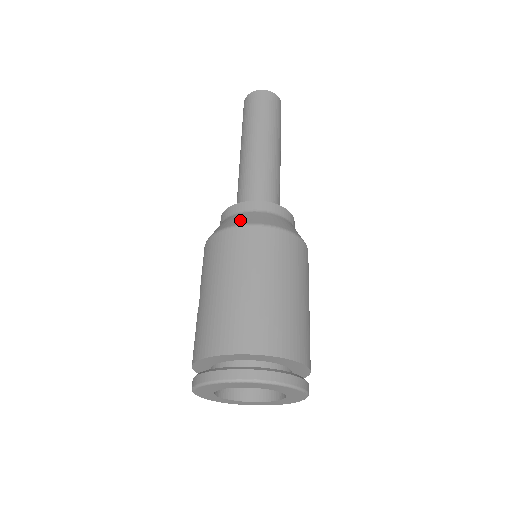
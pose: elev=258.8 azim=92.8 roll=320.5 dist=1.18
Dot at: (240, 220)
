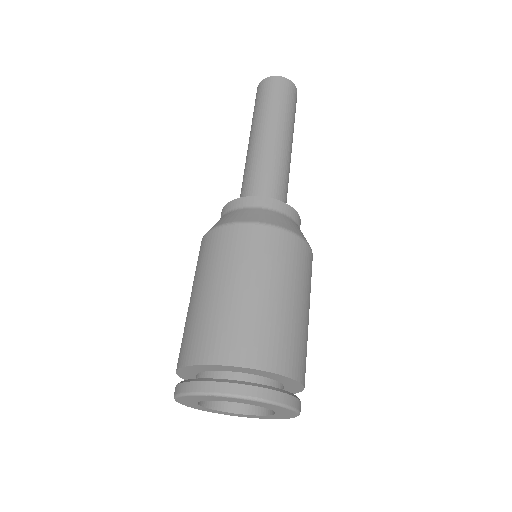
Dot at: (239, 217)
